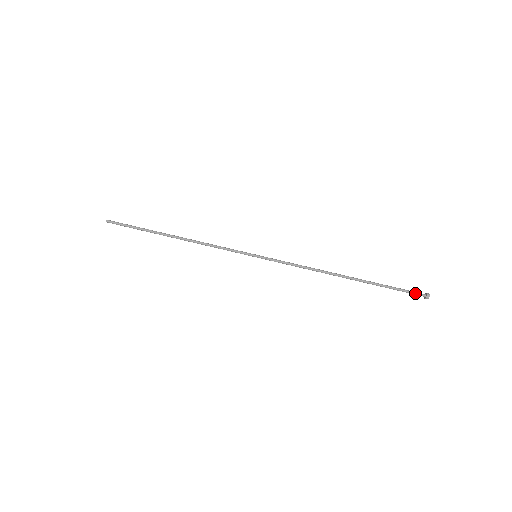
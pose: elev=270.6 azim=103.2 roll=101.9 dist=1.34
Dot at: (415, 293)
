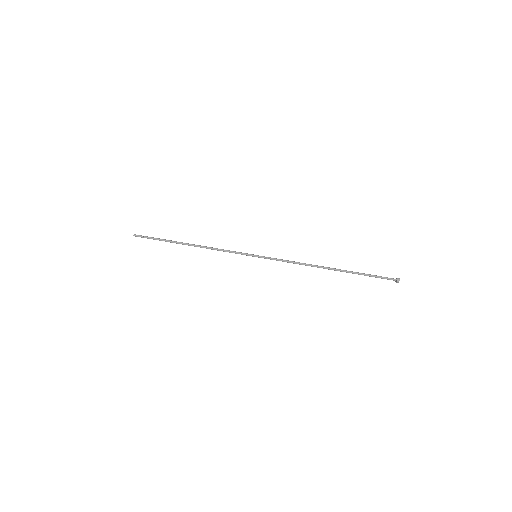
Dot at: (387, 278)
